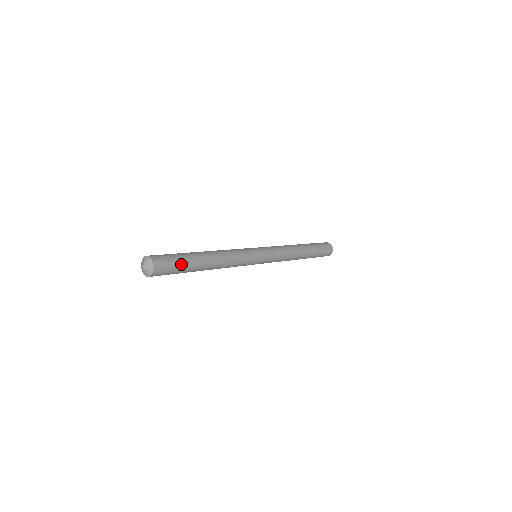
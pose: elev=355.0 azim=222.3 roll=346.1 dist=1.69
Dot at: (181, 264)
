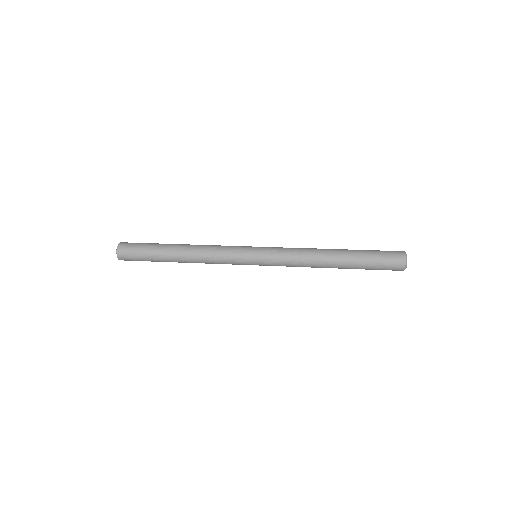
Dot at: (146, 259)
